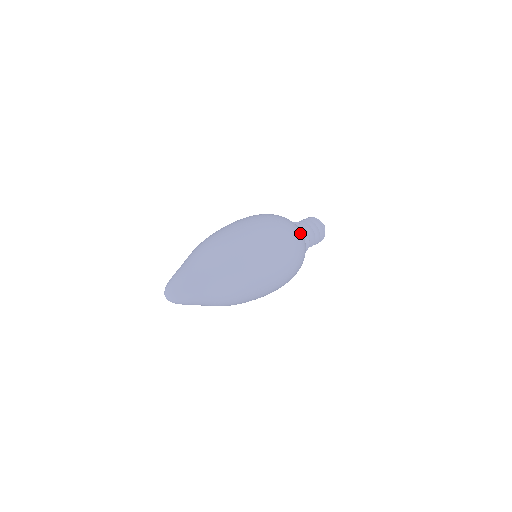
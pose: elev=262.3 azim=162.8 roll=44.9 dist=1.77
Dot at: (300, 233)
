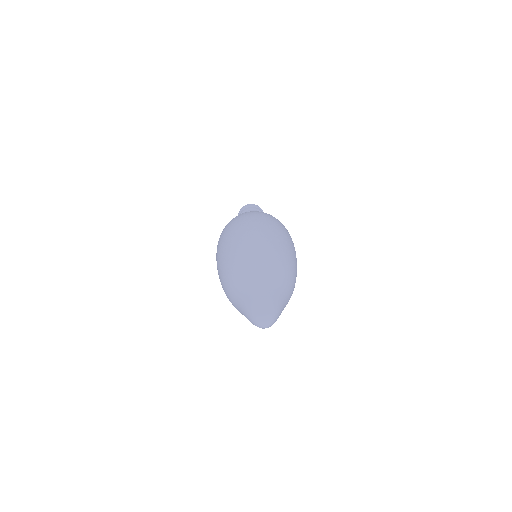
Dot at: occluded
